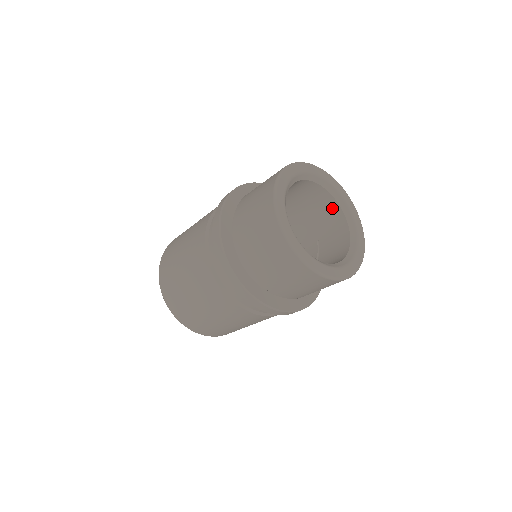
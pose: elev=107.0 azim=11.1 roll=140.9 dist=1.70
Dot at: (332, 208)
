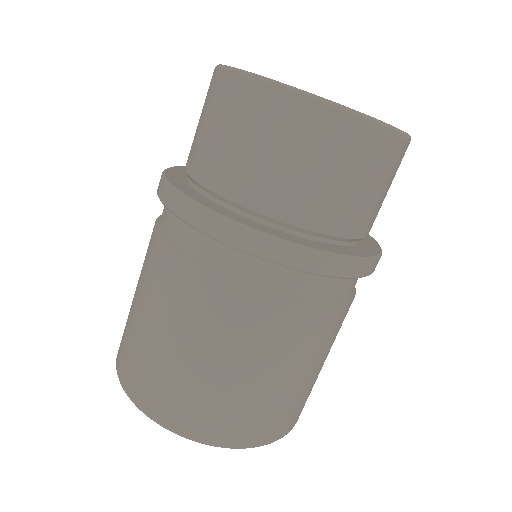
Dot at: occluded
